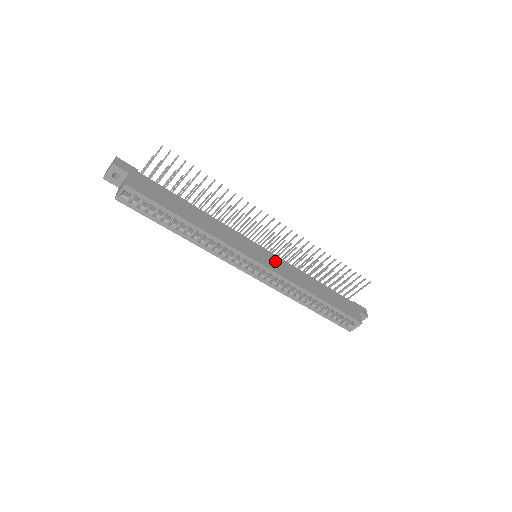
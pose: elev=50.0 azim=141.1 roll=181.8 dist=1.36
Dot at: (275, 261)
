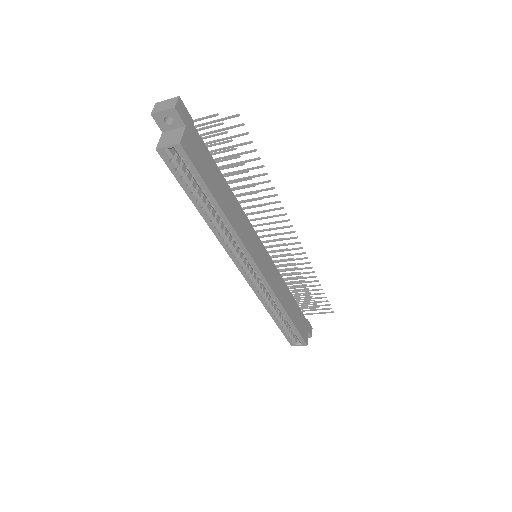
Dot at: (270, 268)
